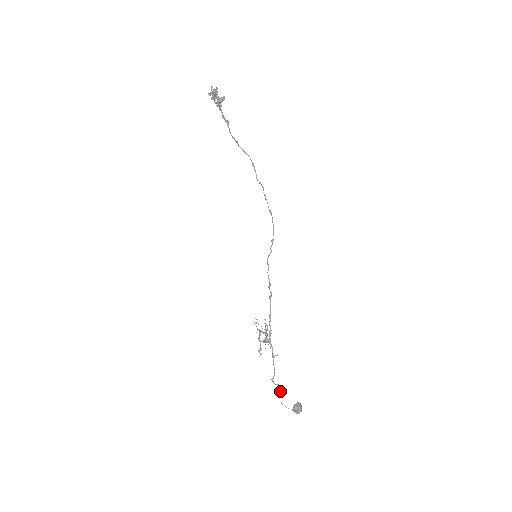
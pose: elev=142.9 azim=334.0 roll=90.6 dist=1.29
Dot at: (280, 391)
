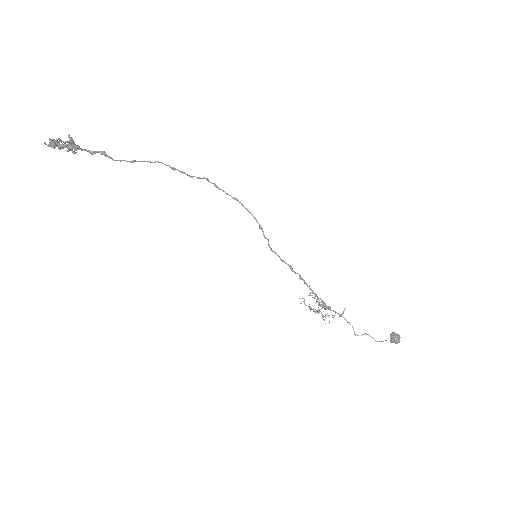
Dot at: occluded
